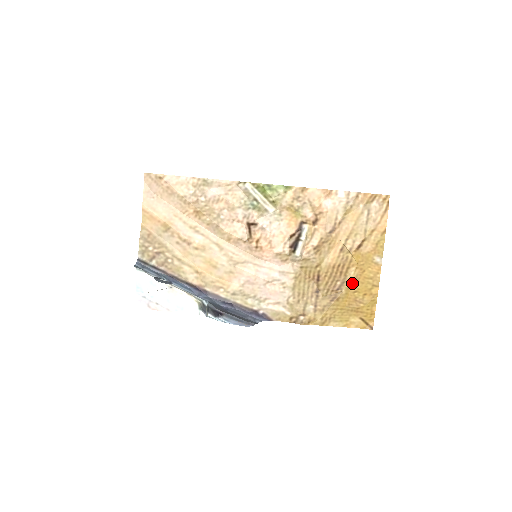
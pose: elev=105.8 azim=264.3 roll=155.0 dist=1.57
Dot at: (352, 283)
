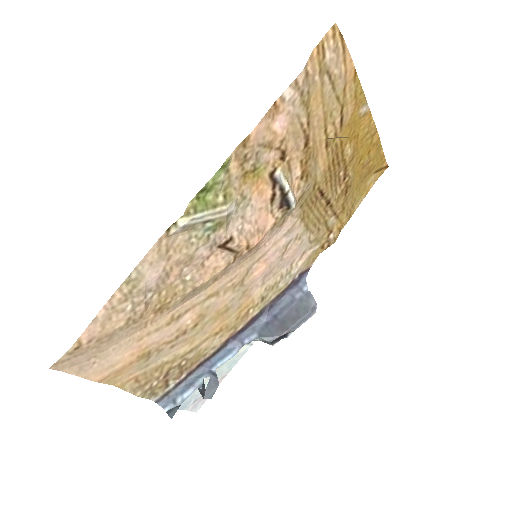
Dot at: (353, 159)
